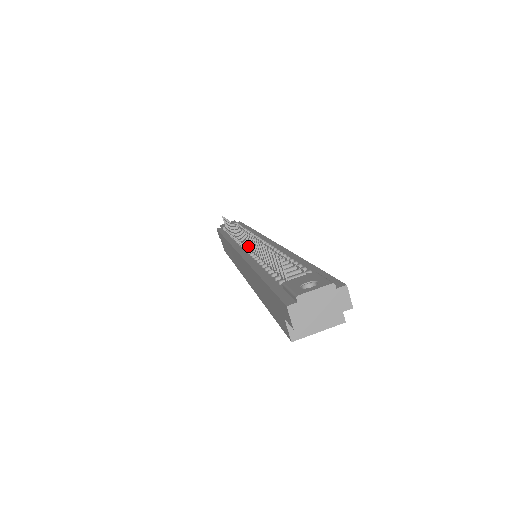
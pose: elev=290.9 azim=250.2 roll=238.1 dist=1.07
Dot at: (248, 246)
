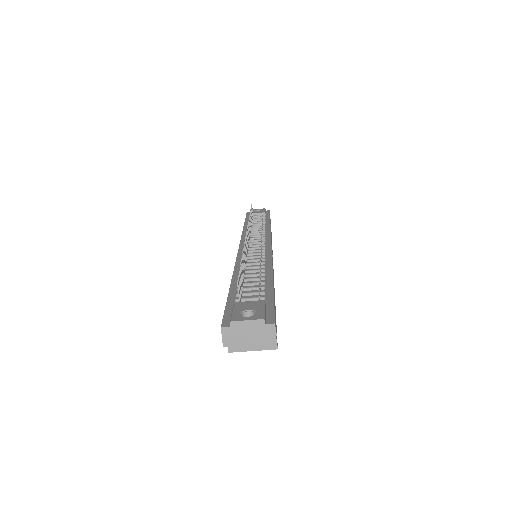
Dot at: (247, 248)
